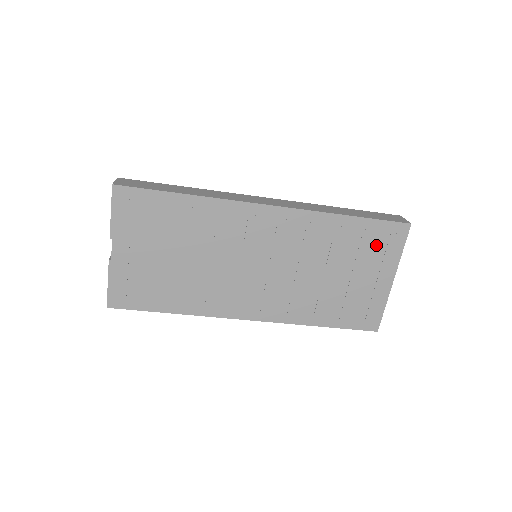
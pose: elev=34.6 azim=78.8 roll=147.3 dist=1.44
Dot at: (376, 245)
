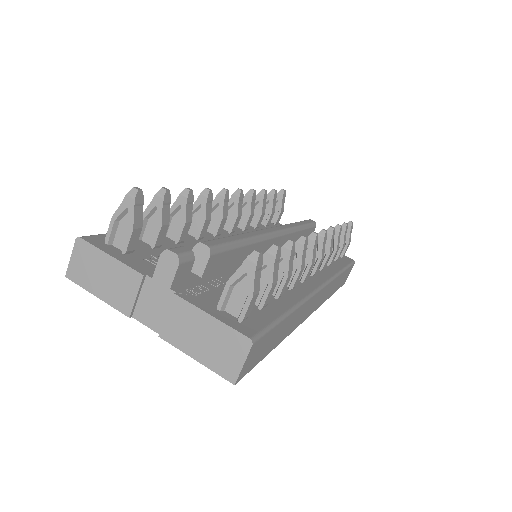
Dot at: occluded
